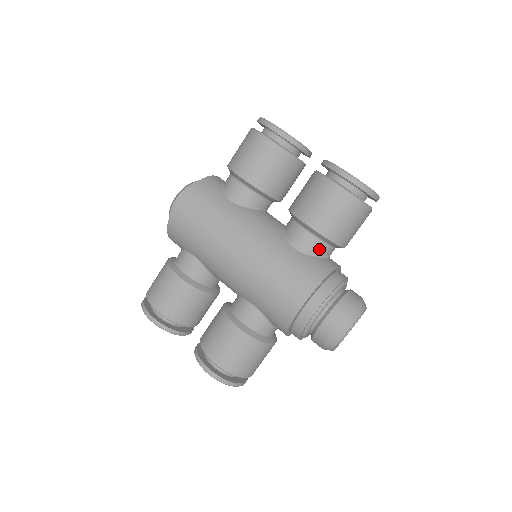
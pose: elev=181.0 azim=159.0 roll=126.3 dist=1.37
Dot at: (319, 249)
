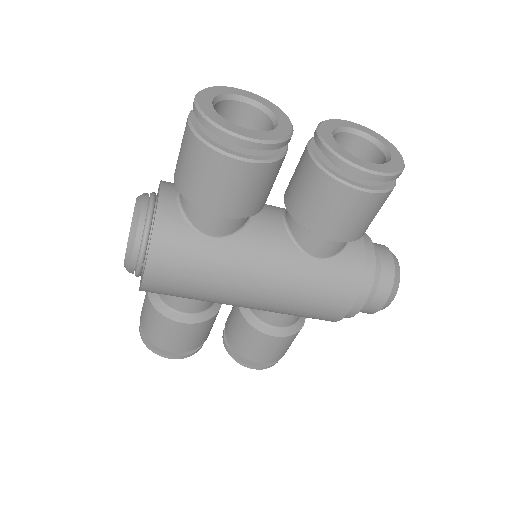
Dot at: (344, 244)
